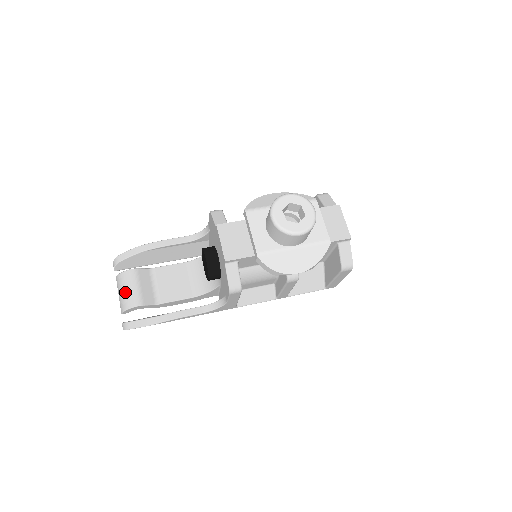
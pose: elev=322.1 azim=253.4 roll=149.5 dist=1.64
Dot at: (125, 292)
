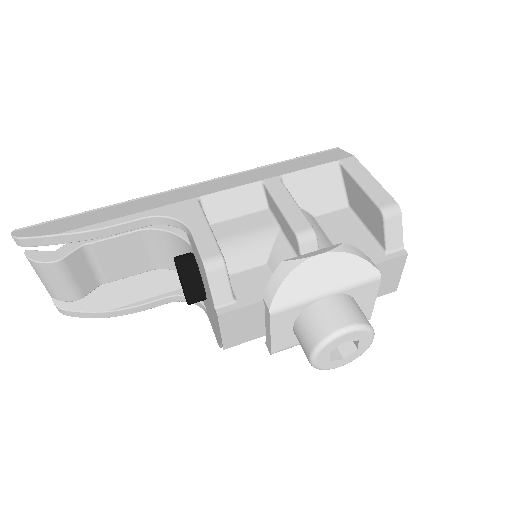
Dot at: (50, 285)
